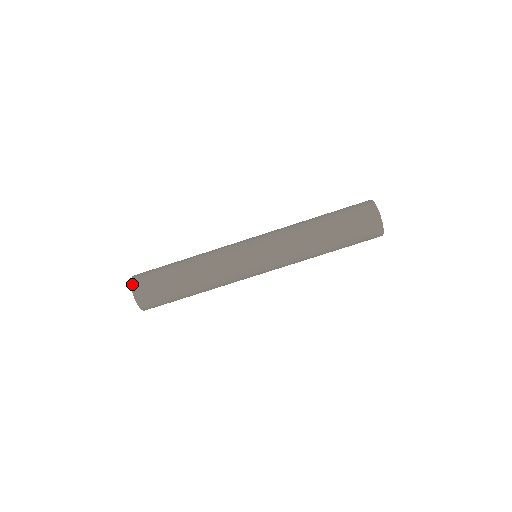
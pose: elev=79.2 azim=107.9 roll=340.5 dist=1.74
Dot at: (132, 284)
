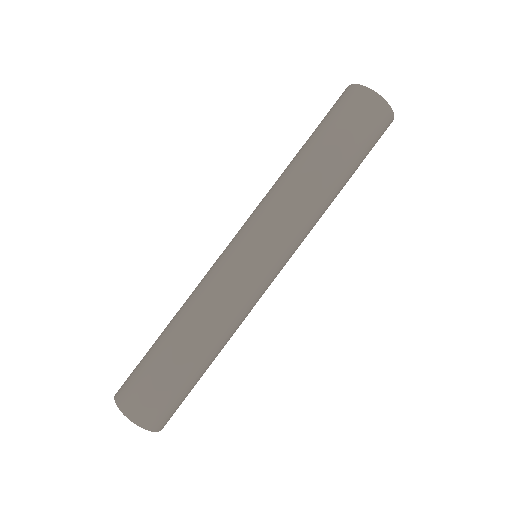
Dot at: (128, 416)
